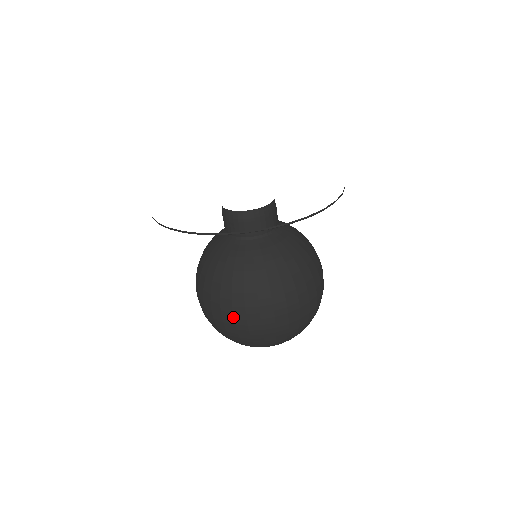
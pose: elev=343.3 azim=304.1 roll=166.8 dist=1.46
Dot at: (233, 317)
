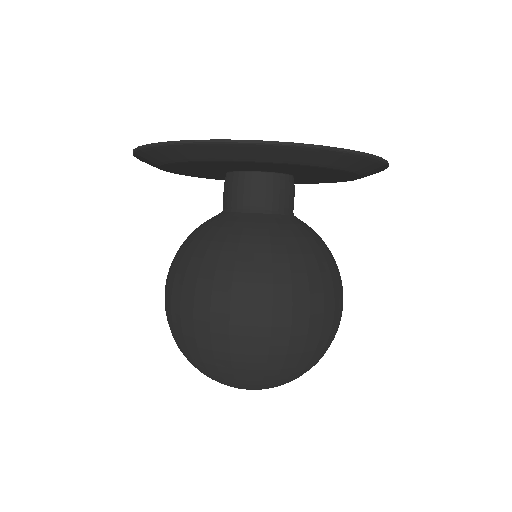
Dot at: (230, 310)
